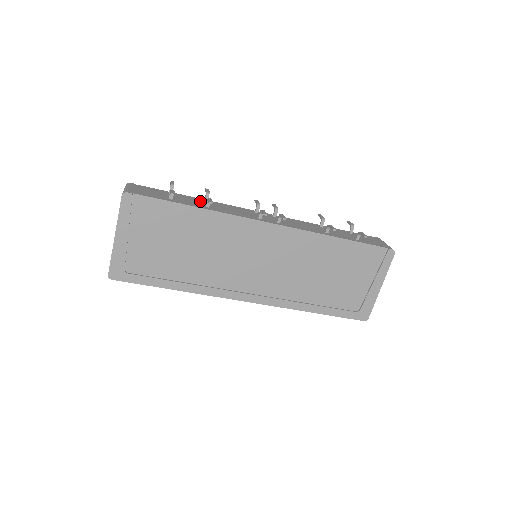
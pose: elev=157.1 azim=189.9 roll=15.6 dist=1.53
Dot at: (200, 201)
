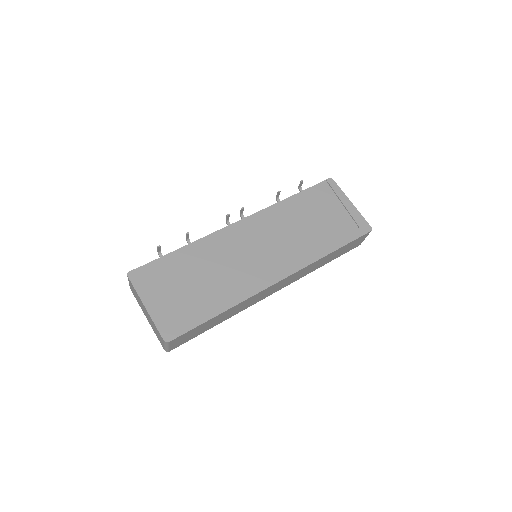
Dot at: occluded
